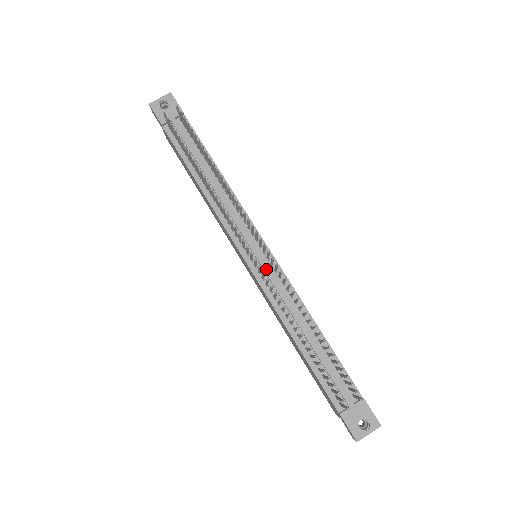
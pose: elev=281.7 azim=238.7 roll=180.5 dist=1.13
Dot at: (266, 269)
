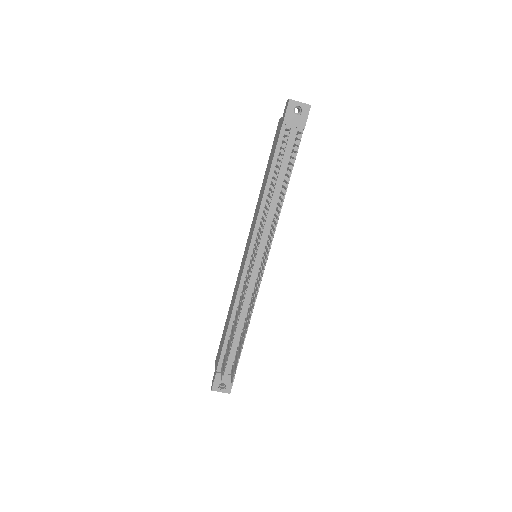
Dot at: (253, 274)
